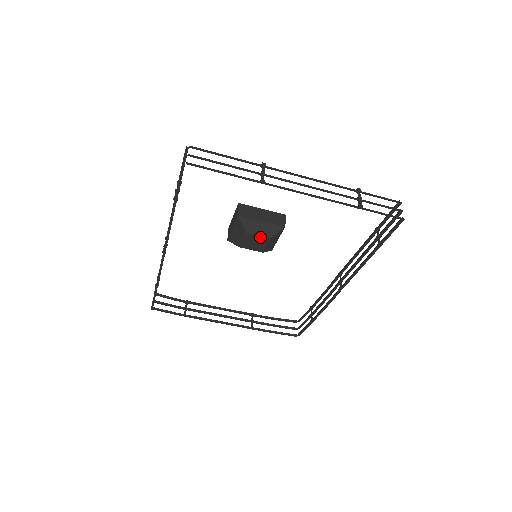
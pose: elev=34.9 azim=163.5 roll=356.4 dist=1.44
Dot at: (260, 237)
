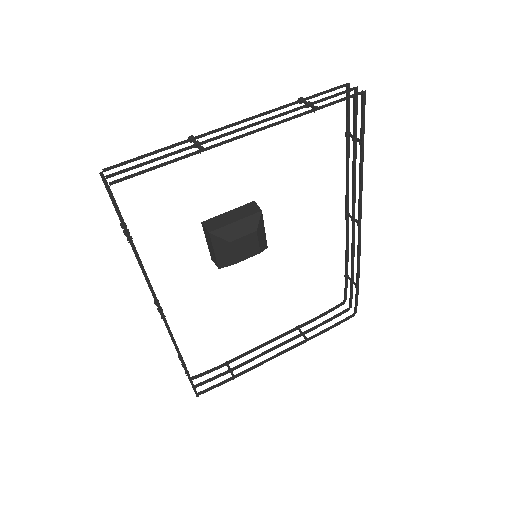
Dot at: (246, 237)
